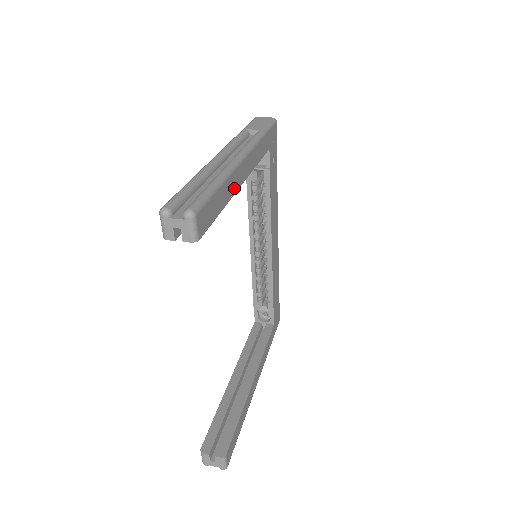
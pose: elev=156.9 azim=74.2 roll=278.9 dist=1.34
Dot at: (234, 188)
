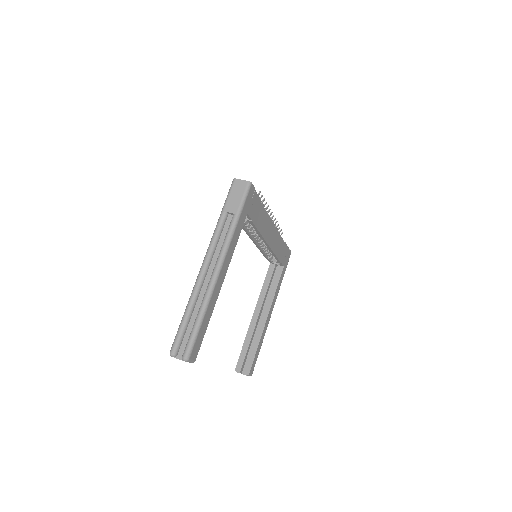
Dot at: (216, 298)
